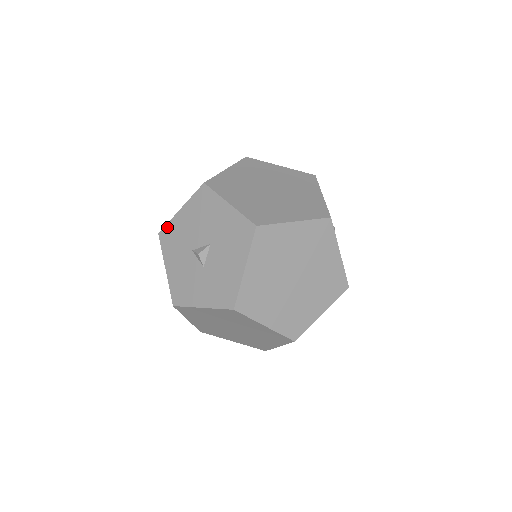
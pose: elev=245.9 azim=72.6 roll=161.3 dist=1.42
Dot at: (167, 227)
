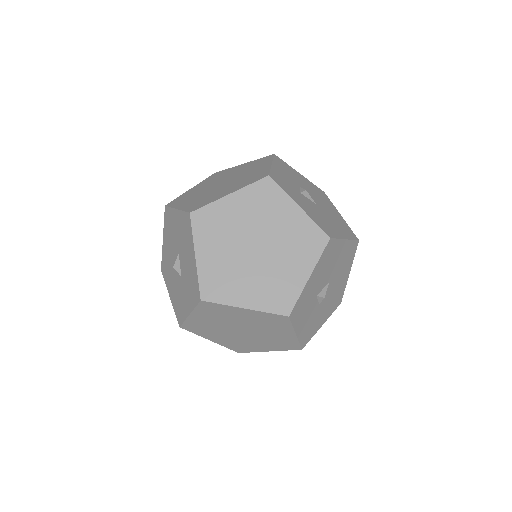
Dot at: (162, 261)
